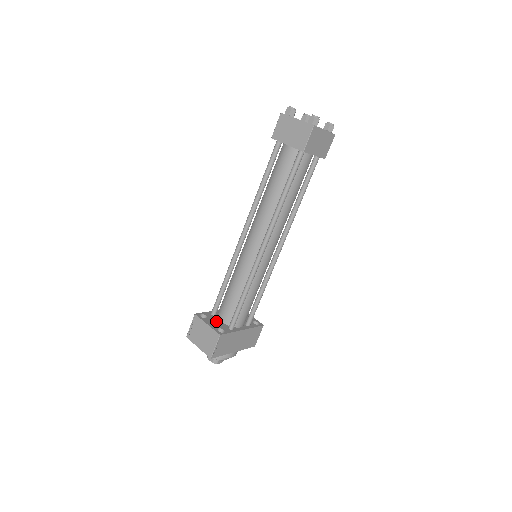
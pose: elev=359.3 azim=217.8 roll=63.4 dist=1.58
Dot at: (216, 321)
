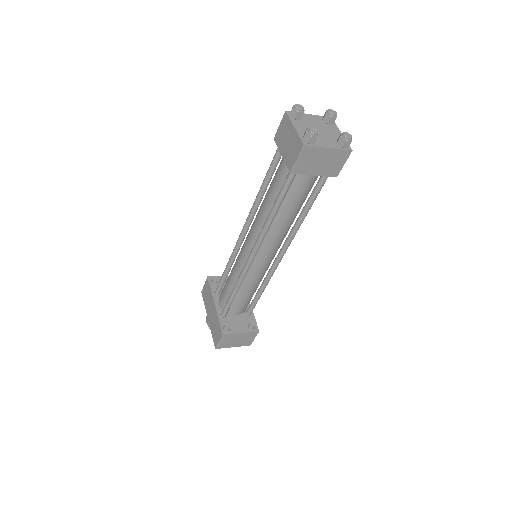
Dot at: (236, 320)
